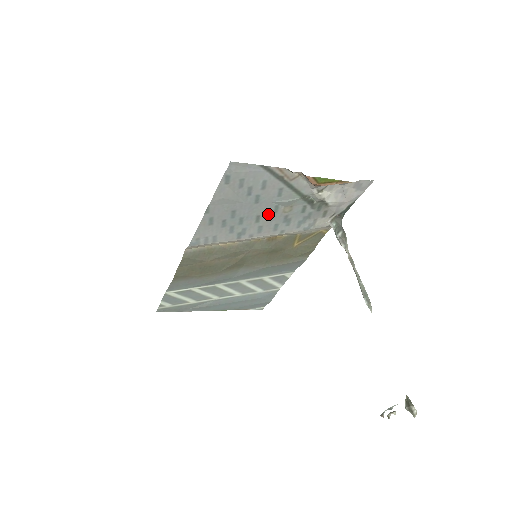
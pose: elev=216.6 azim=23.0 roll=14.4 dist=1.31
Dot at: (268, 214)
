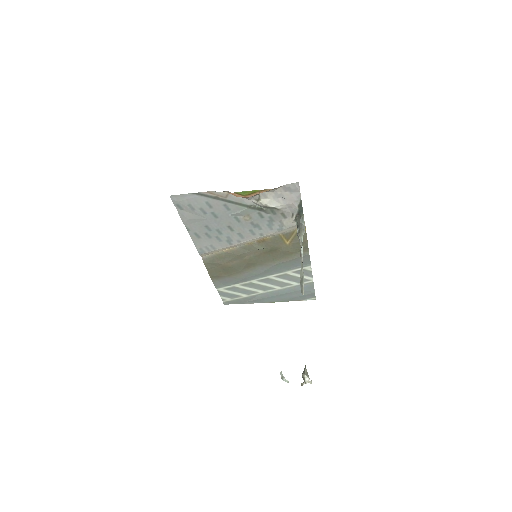
Dot at: (235, 224)
